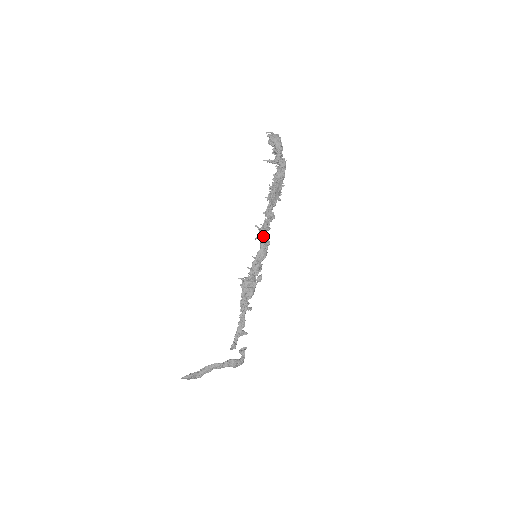
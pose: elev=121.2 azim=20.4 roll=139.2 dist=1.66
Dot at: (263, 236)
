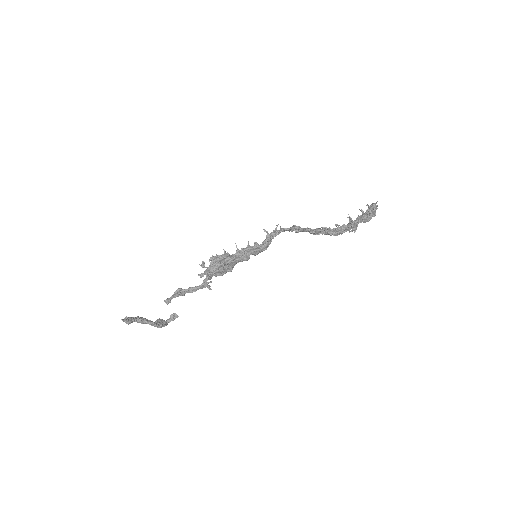
Dot at: (272, 238)
